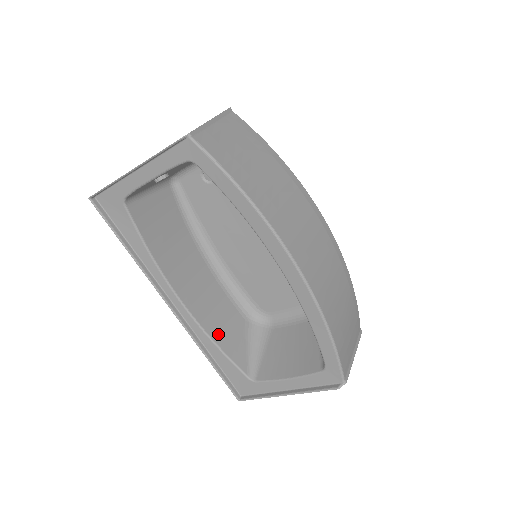
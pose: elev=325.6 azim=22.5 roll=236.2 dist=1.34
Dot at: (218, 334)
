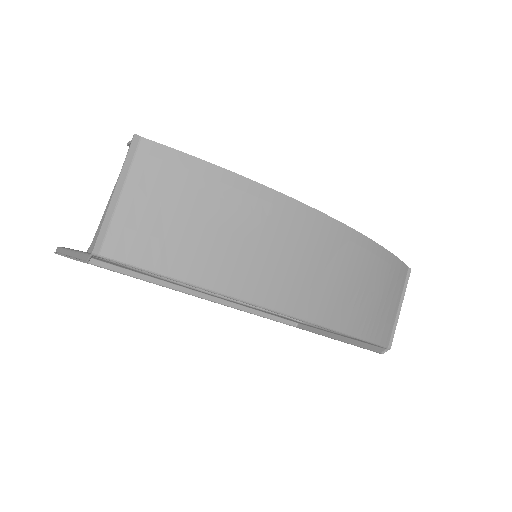
Dot at: occluded
